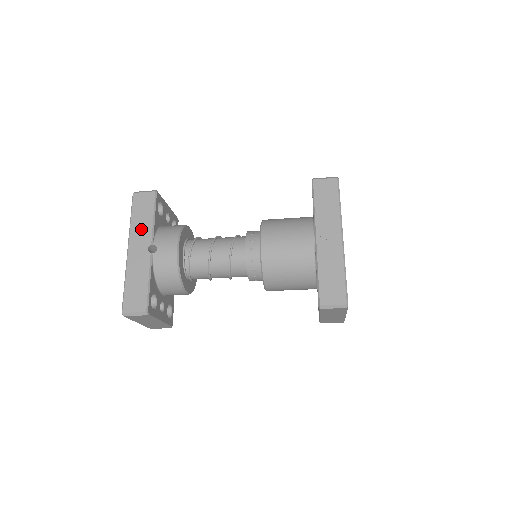
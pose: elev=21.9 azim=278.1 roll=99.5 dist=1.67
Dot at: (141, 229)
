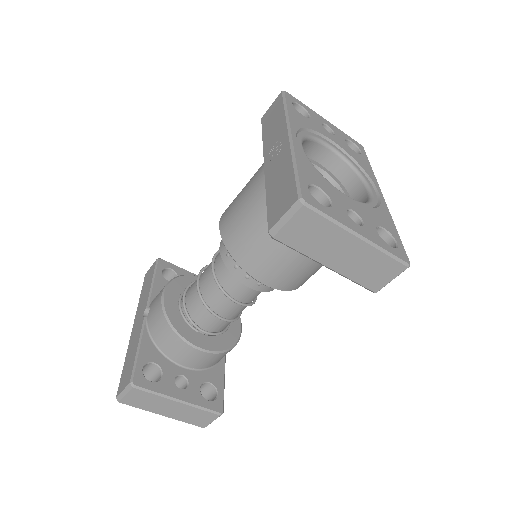
Dot at: (143, 301)
